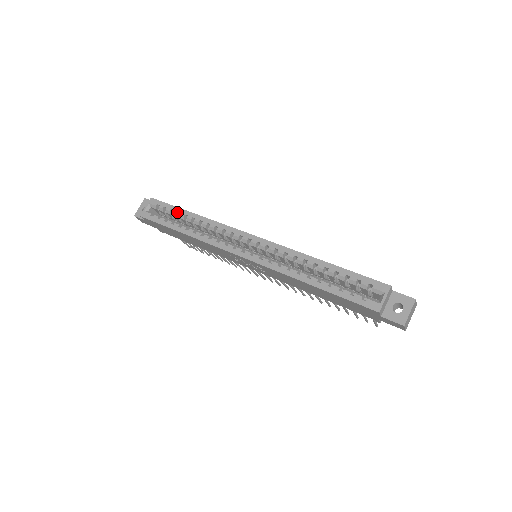
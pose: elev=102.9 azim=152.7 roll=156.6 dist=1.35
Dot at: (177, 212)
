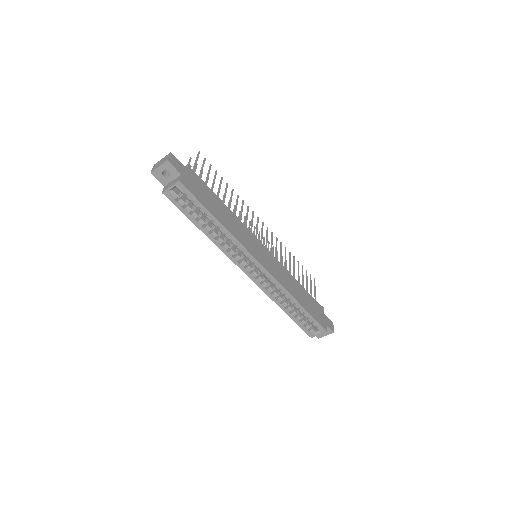
Dot at: occluded
